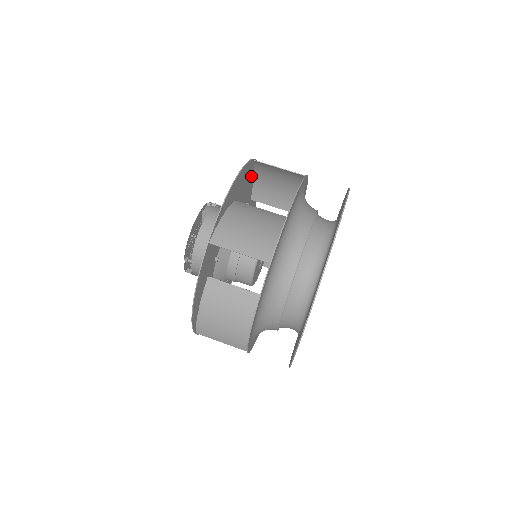
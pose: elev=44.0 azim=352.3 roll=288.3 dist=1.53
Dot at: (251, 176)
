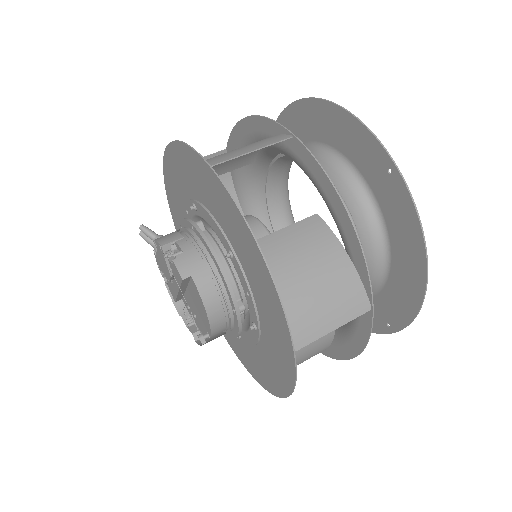
Dot at: (200, 177)
